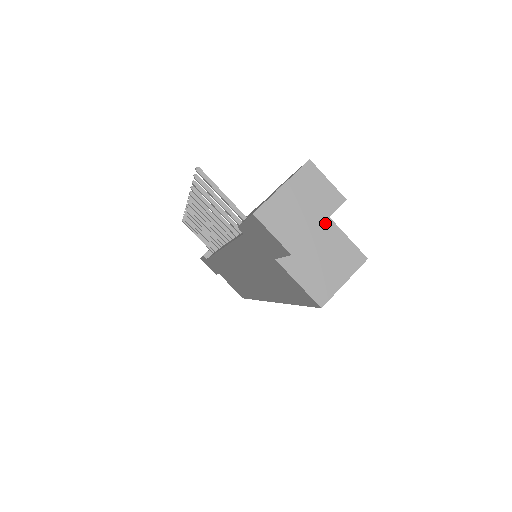
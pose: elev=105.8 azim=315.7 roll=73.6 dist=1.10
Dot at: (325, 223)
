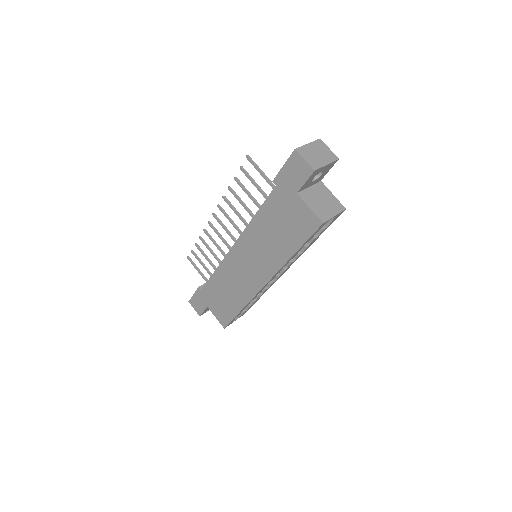
Dot at: (322, 186)
